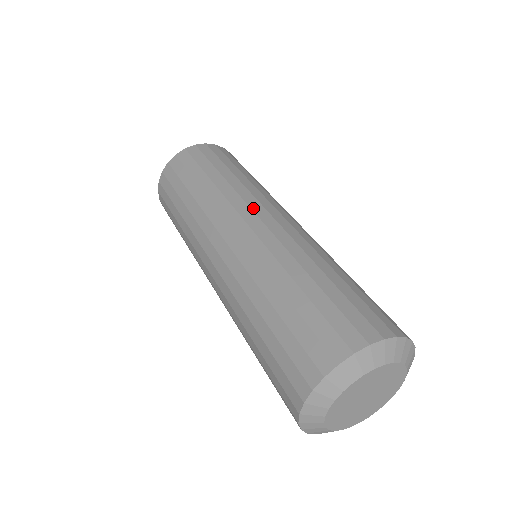
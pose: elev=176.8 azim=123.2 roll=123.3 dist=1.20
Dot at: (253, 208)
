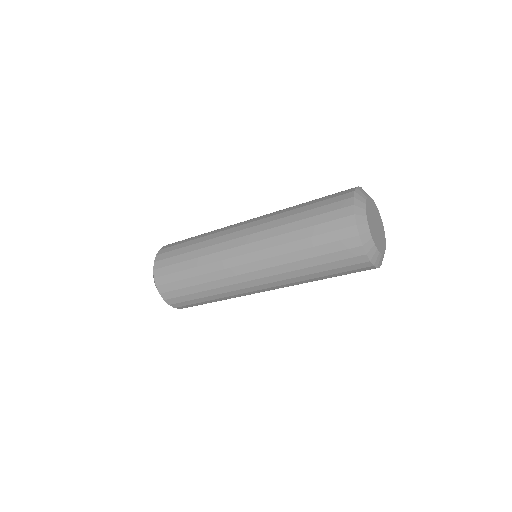
Dot at: occluded
